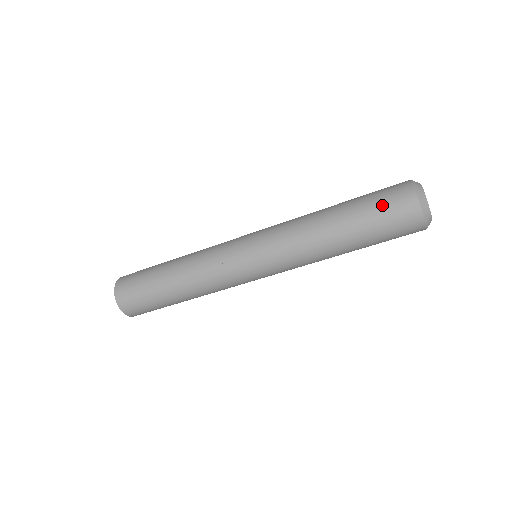
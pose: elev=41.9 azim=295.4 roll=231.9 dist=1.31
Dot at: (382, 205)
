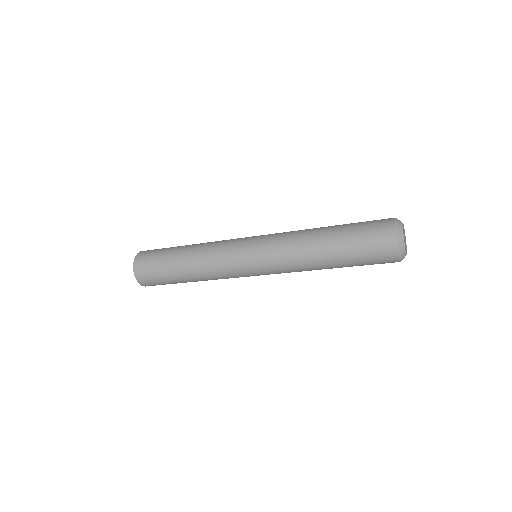
Dot at: (369, 257)
